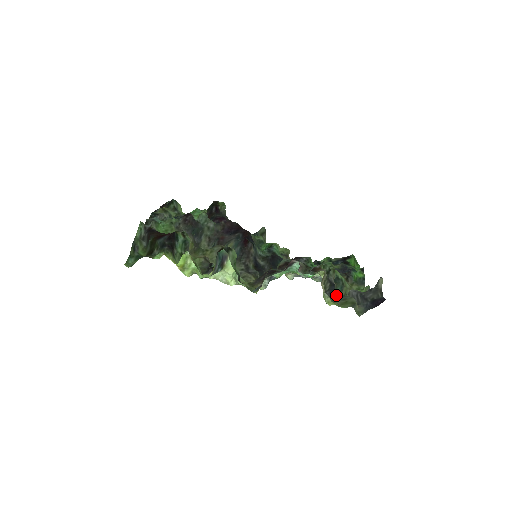
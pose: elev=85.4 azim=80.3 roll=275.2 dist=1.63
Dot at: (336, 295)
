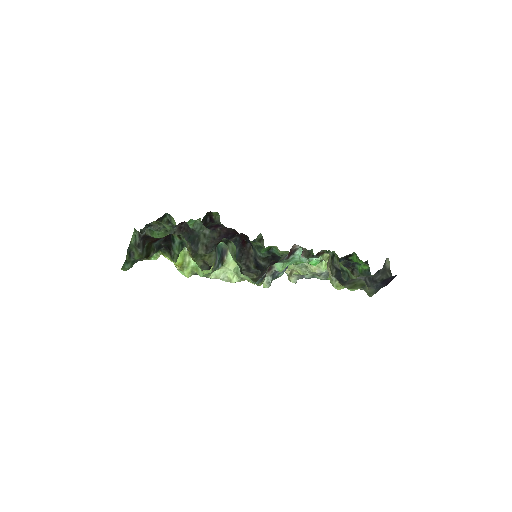
Dot at: (344, 281)
